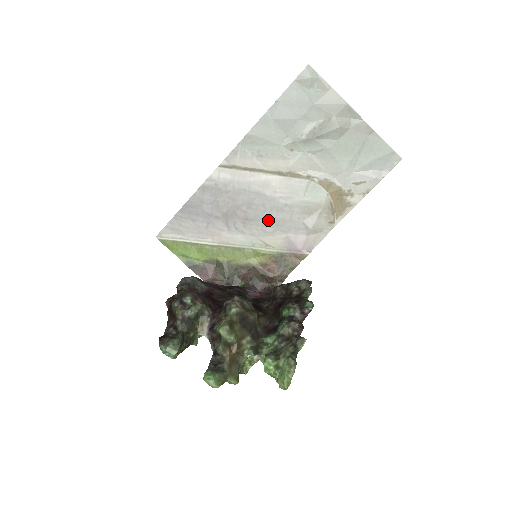
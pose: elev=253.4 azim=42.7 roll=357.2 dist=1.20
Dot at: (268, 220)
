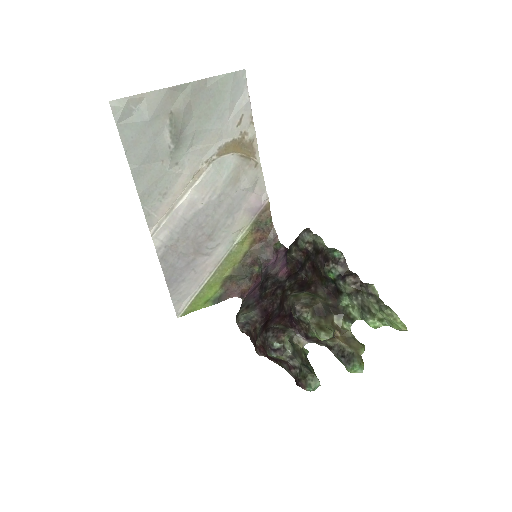
Dot at: (221, 218)
